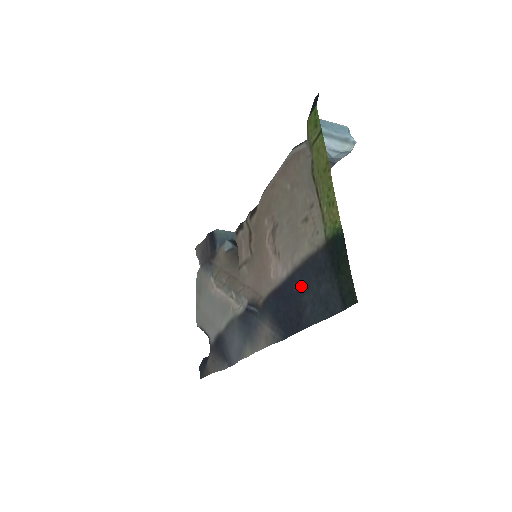
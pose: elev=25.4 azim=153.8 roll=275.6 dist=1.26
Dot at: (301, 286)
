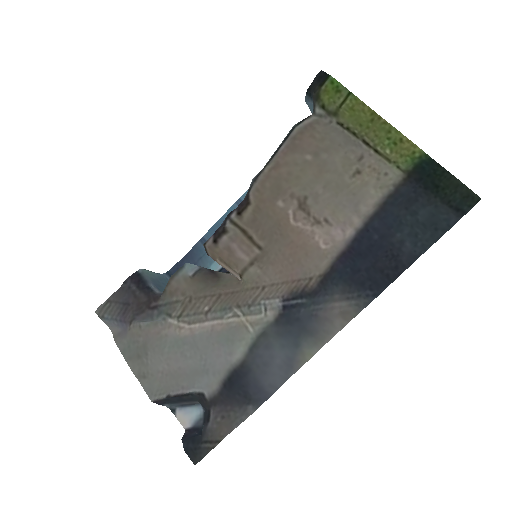
Dot at: (386, 229)
